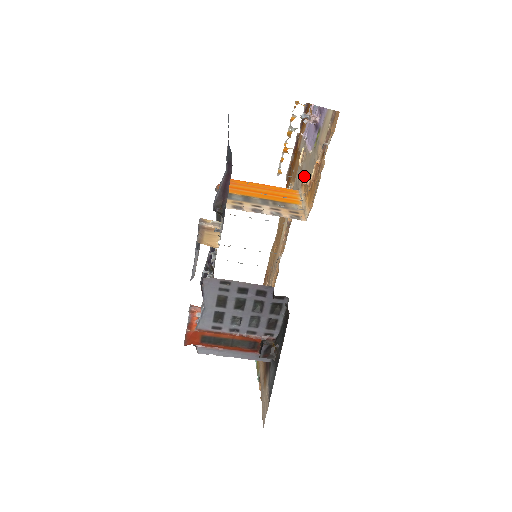
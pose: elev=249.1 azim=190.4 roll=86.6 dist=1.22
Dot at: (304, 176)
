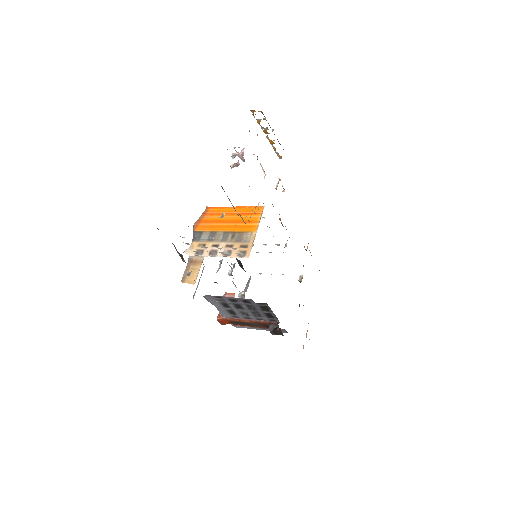
Dot at: occluded
